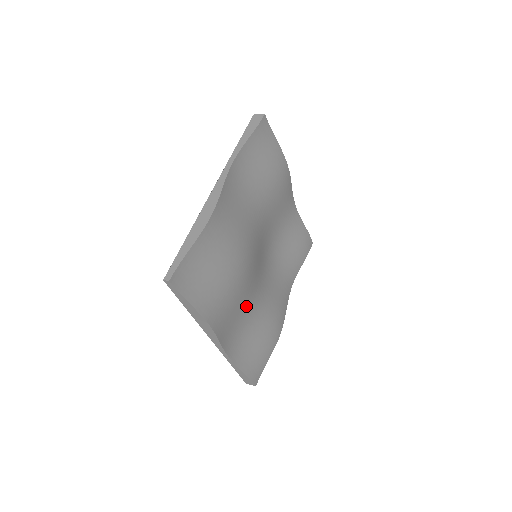
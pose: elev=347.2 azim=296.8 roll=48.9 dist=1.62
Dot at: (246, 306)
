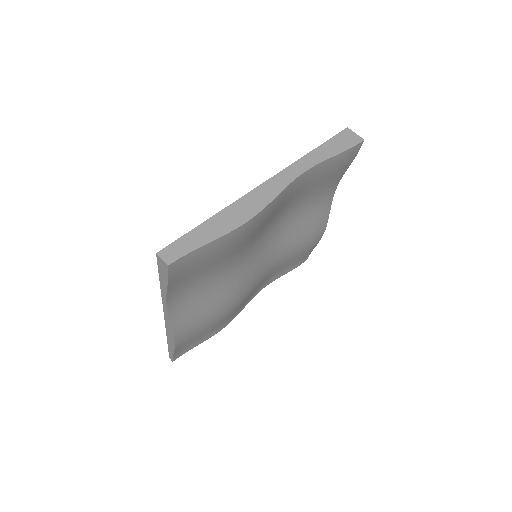
Dot at: (261, 281)
